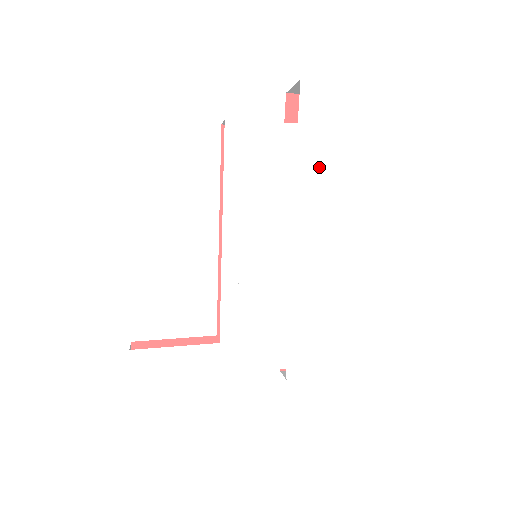
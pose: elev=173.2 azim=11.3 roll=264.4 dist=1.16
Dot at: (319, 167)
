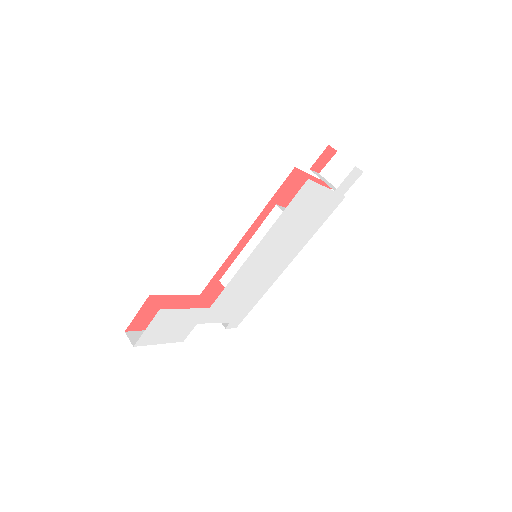
Dot at: (324, 218)
